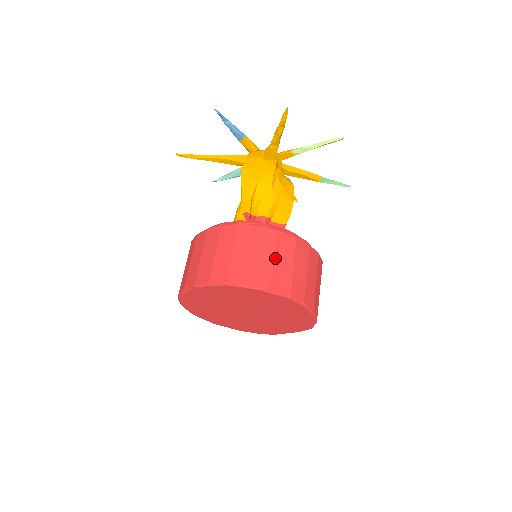
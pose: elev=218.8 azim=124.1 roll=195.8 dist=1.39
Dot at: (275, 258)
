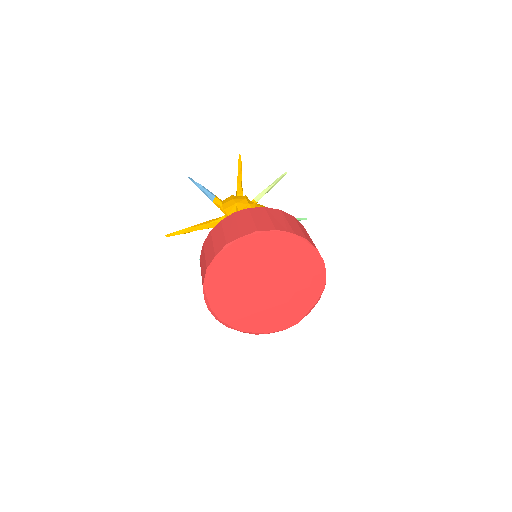
Dot at: (271, 217)
